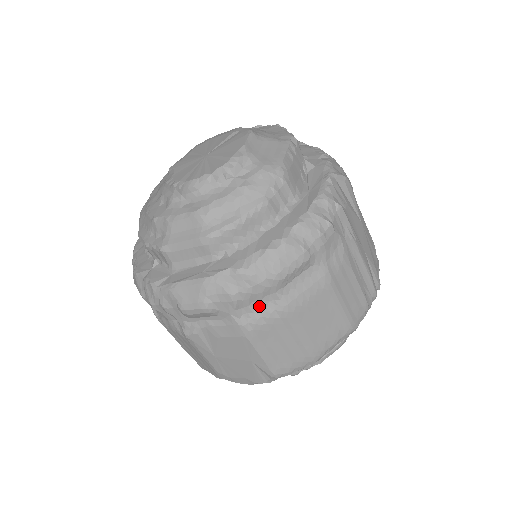
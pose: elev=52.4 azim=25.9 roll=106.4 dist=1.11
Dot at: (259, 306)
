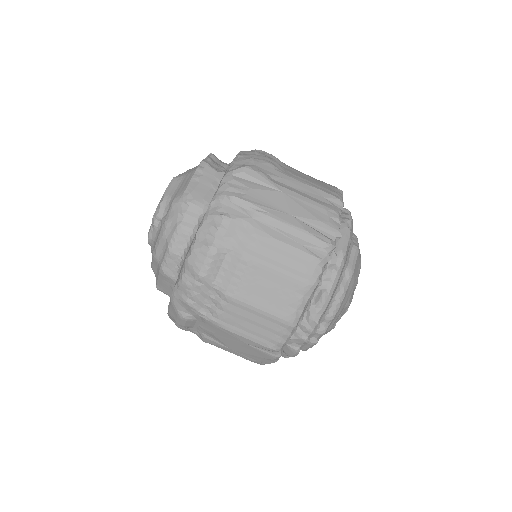
Dot at: (211, 301)
